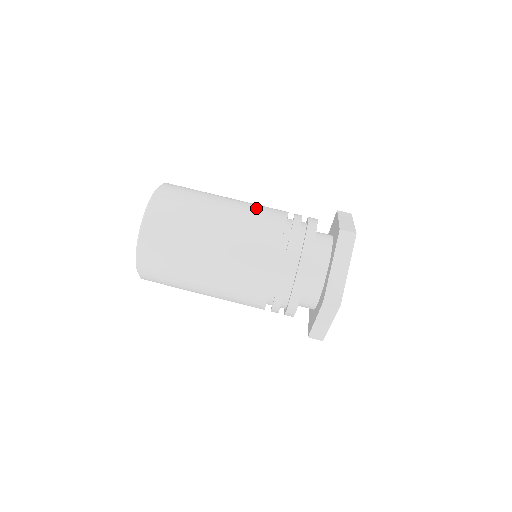
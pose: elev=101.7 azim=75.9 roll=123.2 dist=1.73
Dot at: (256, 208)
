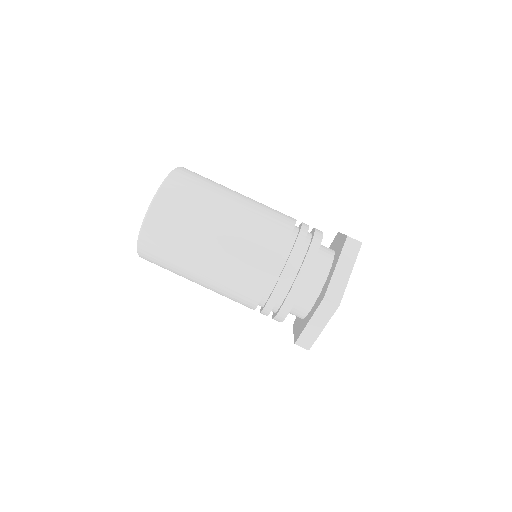
Dot at: (268, 207)
